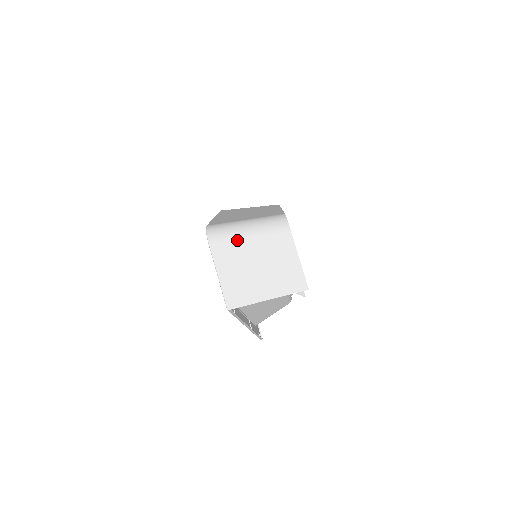
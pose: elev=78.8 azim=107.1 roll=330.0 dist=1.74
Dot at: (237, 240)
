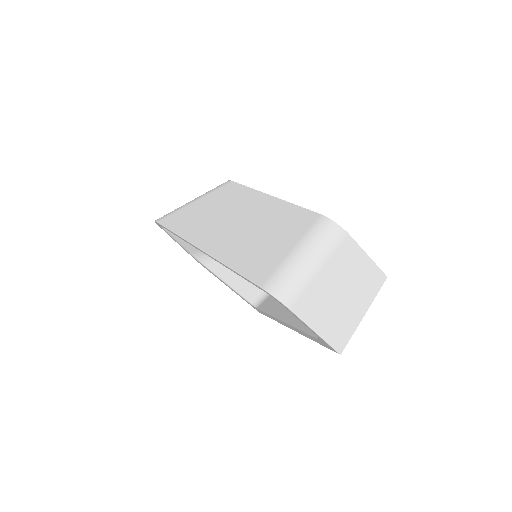
Dot at: (311, 282)
